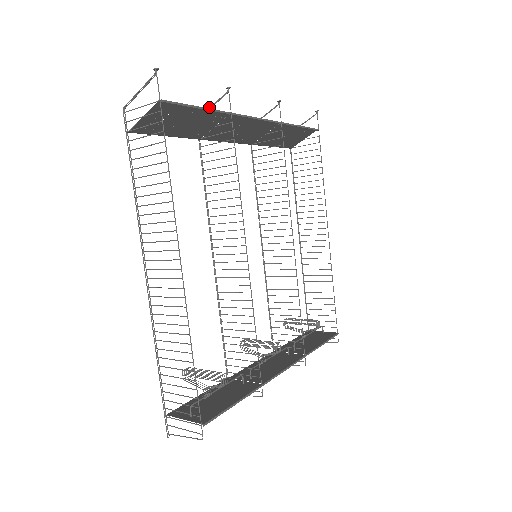
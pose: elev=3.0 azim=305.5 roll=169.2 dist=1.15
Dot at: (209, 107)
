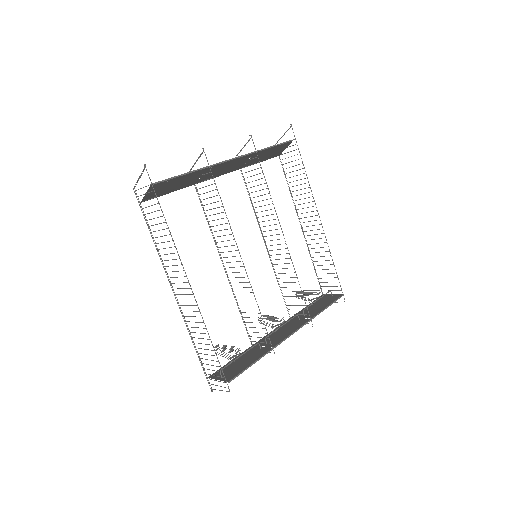
Dot at: (195, 162)
